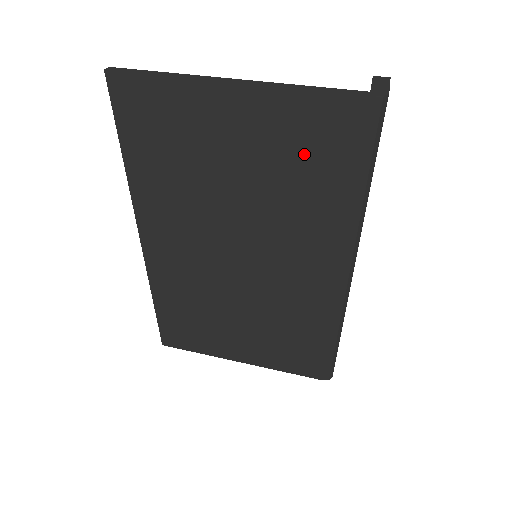
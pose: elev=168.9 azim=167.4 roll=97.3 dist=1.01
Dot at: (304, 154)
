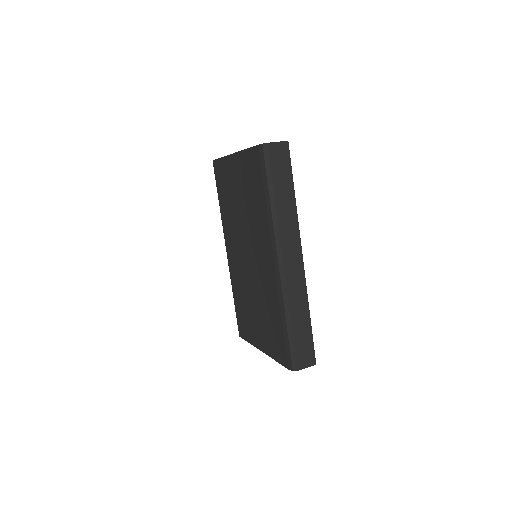
Dot at: (251, 182)
